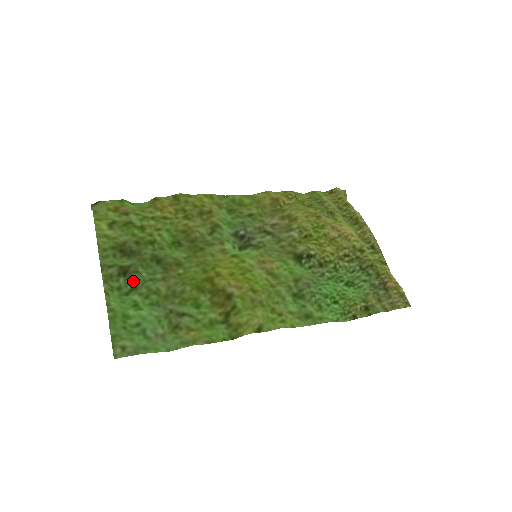
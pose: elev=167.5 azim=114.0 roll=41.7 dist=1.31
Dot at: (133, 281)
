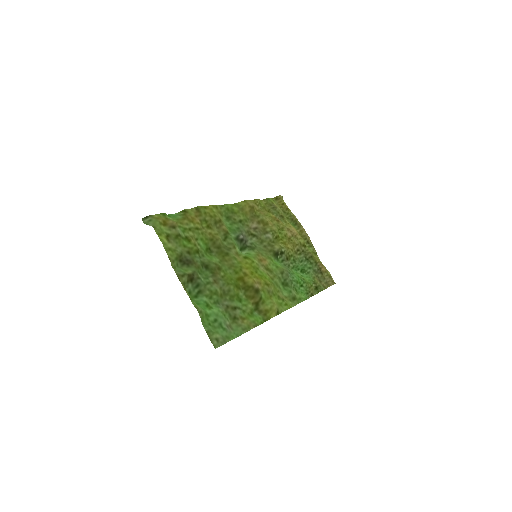
Dot at: (198, 286)
